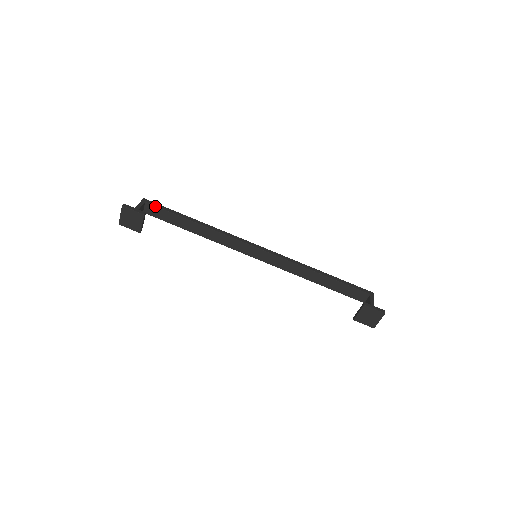
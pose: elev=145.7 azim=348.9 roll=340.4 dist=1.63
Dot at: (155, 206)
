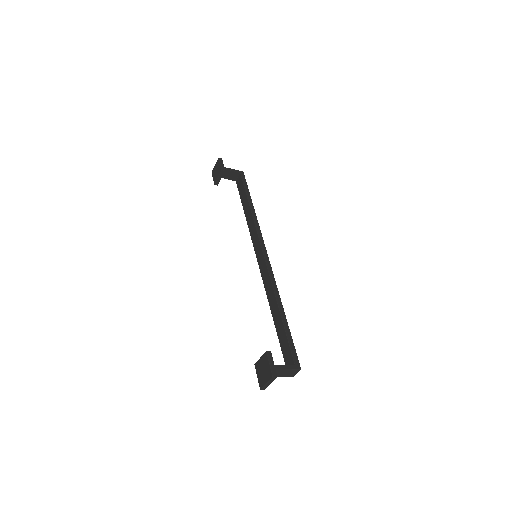
Dot at: (242, 179)
